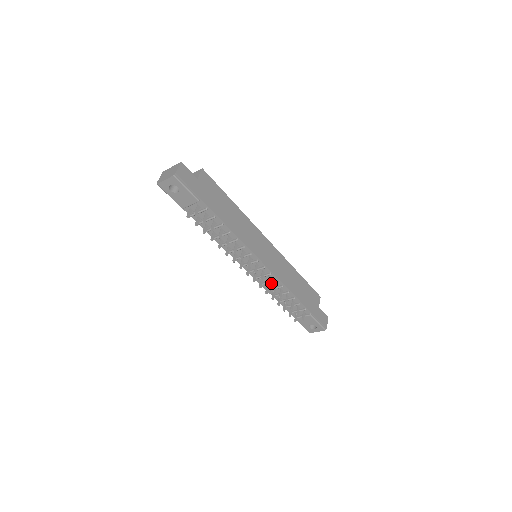
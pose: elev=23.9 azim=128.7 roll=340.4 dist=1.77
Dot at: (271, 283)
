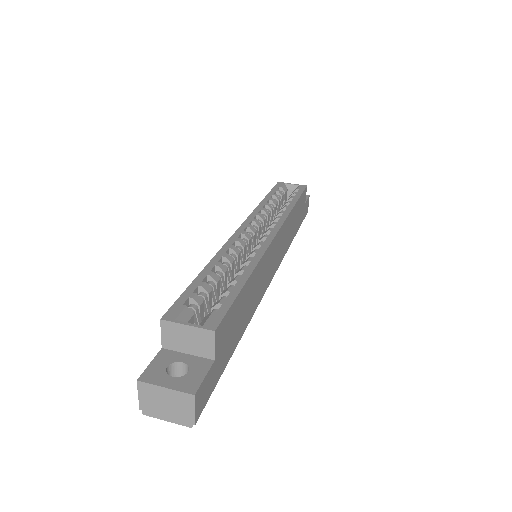
Dot at: occluded
